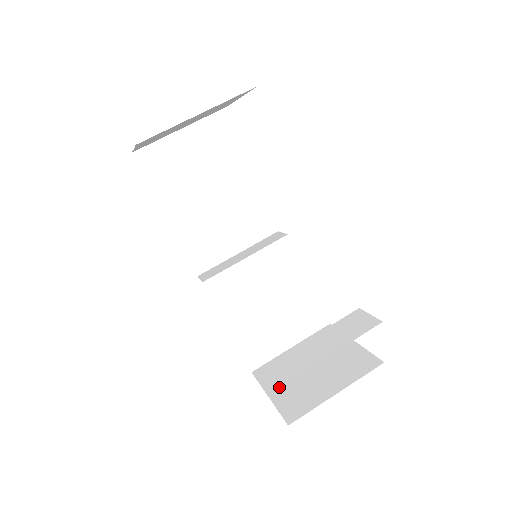
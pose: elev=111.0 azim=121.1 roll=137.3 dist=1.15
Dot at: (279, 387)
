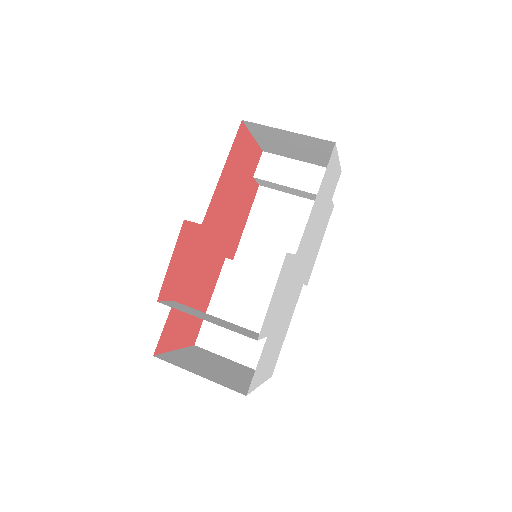
Dot at: (187, 354)
